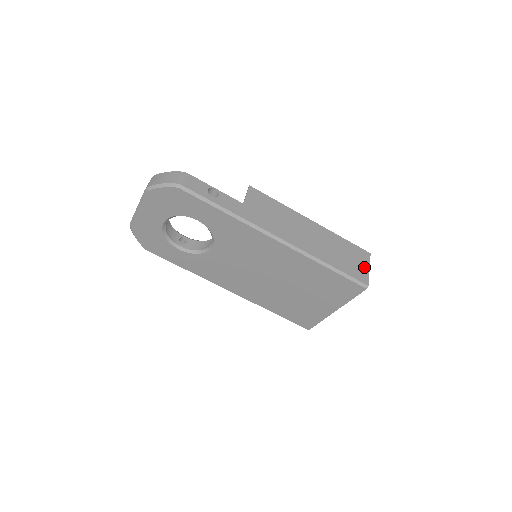
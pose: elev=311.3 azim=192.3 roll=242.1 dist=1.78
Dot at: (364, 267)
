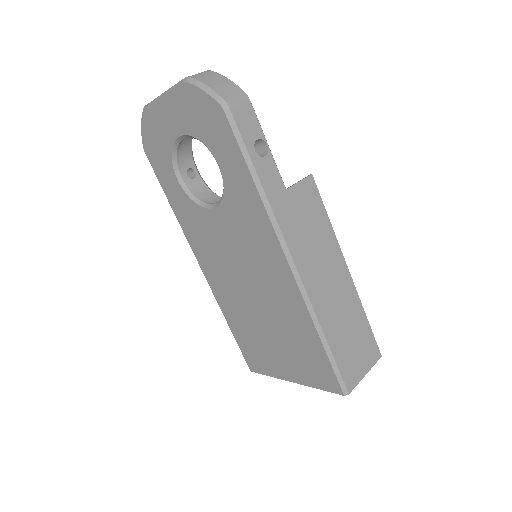
Dot at: (362, 368)
